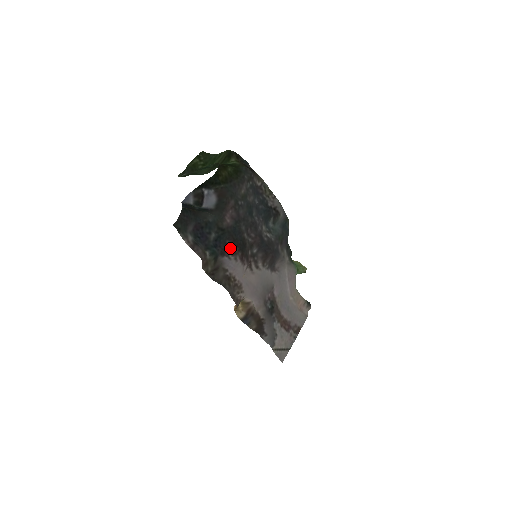
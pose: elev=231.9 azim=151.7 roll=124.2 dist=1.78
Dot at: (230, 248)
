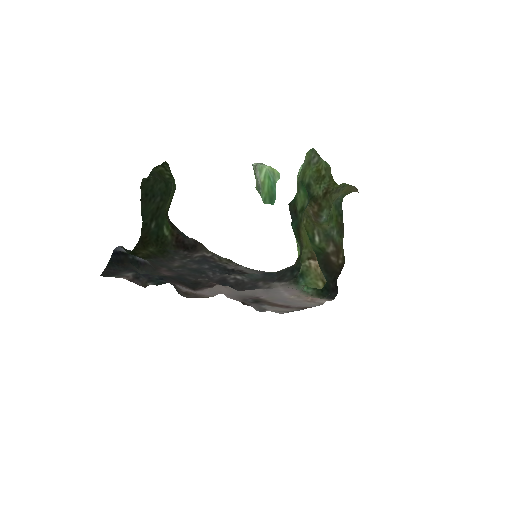
Dot at: (178, 283)
